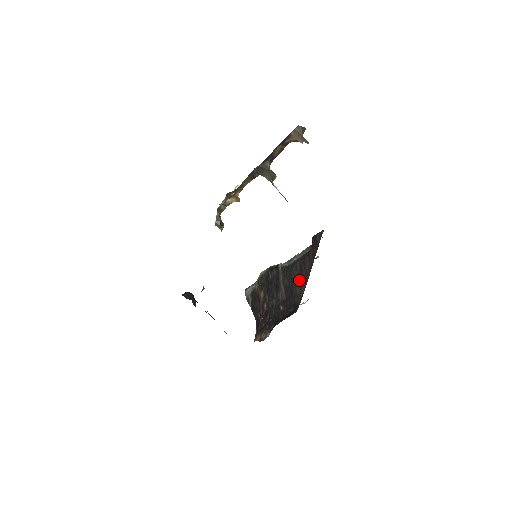
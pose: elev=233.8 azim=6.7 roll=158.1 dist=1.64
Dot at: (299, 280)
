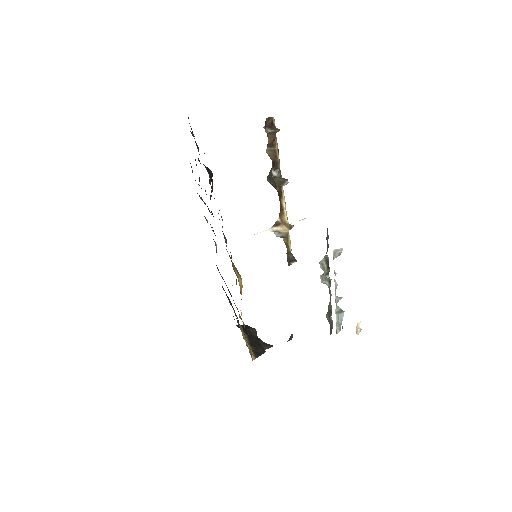
Dot at: occluded
